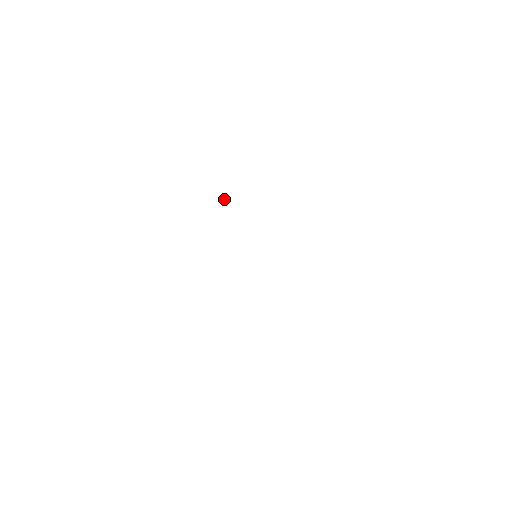
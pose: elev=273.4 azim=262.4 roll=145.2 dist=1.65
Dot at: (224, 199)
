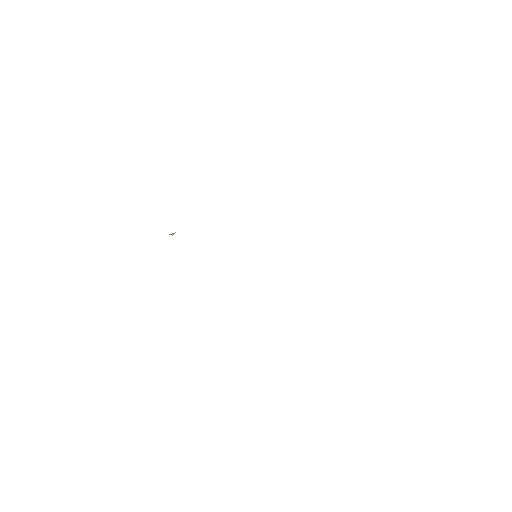
Dot at: occluded
